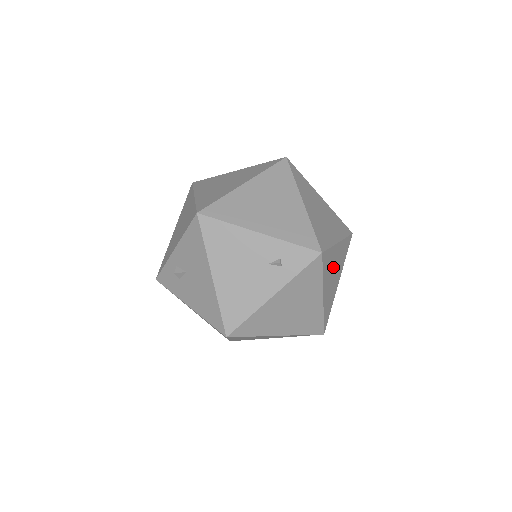
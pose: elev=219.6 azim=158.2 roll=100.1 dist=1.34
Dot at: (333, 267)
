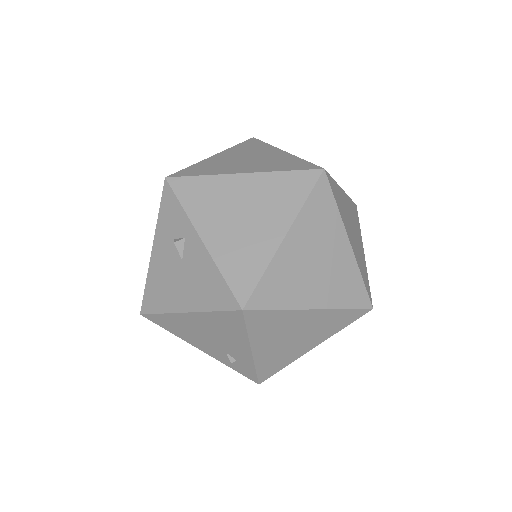
Dot at: occluded
